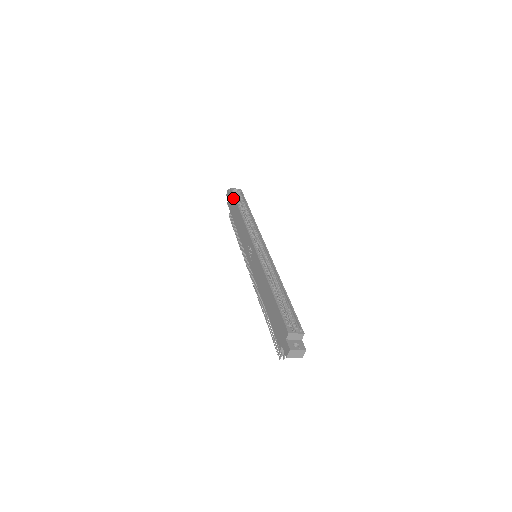
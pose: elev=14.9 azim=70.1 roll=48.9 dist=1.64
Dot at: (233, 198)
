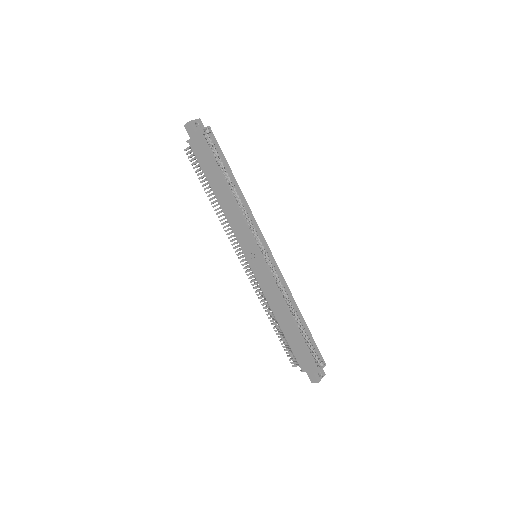
Dot at: (209, 153)
